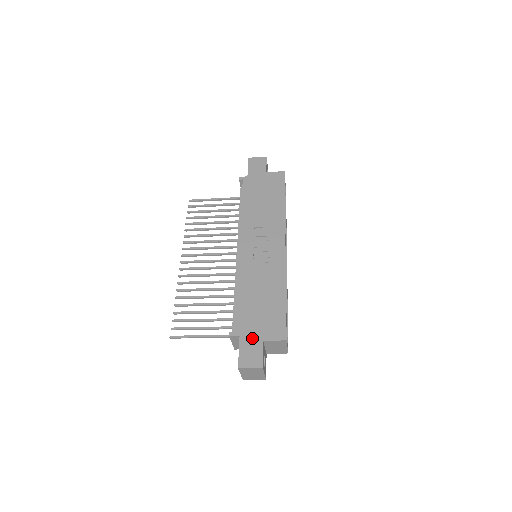
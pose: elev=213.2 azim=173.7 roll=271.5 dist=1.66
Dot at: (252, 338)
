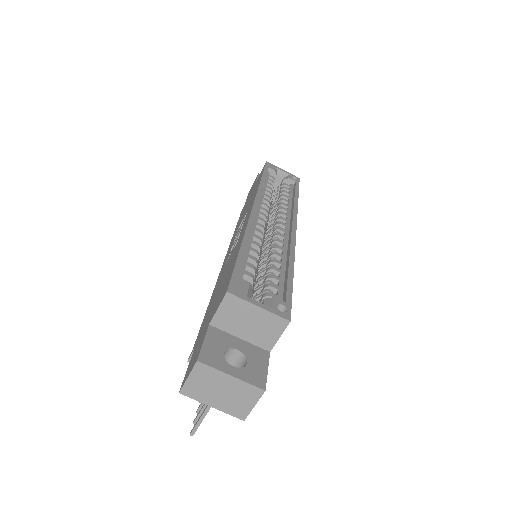
Dot at: (201, 336)
